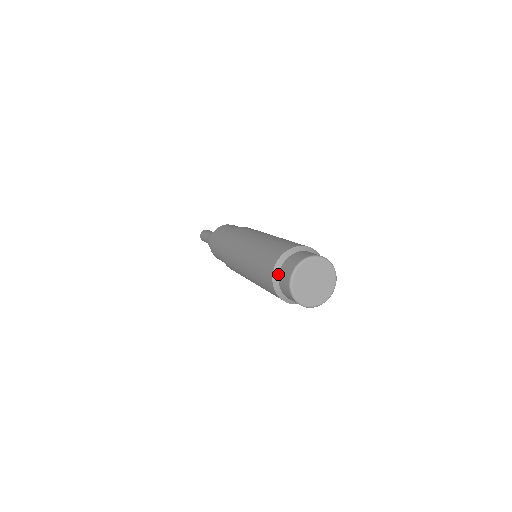
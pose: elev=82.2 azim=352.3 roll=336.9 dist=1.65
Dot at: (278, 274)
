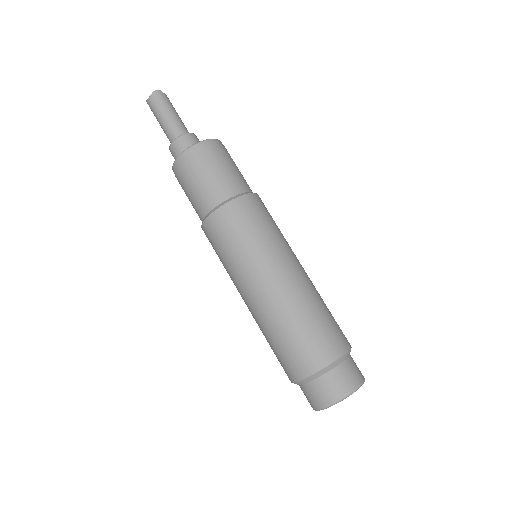
Dot at: (315, 378)
